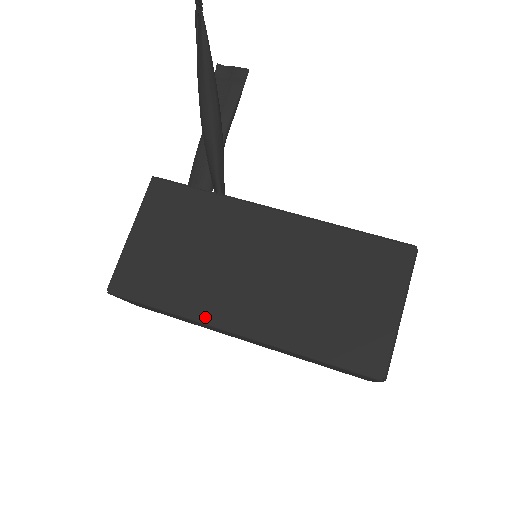
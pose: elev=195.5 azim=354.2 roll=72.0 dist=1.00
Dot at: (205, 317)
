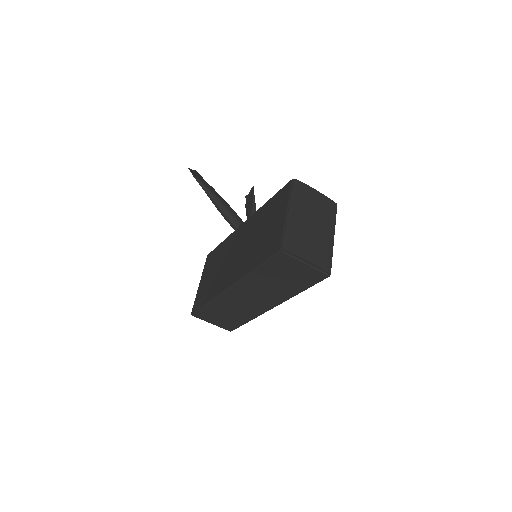
Dot at: (219, 292)
